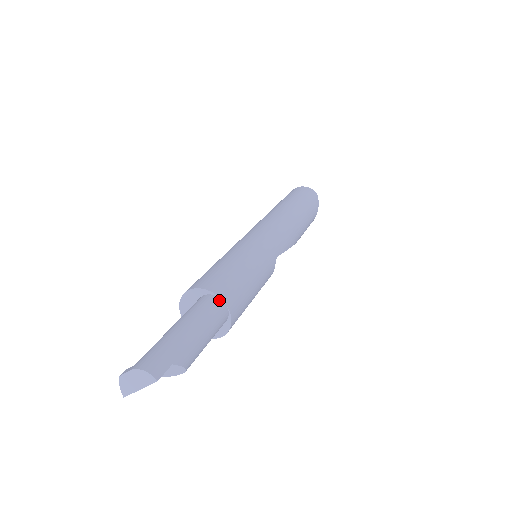
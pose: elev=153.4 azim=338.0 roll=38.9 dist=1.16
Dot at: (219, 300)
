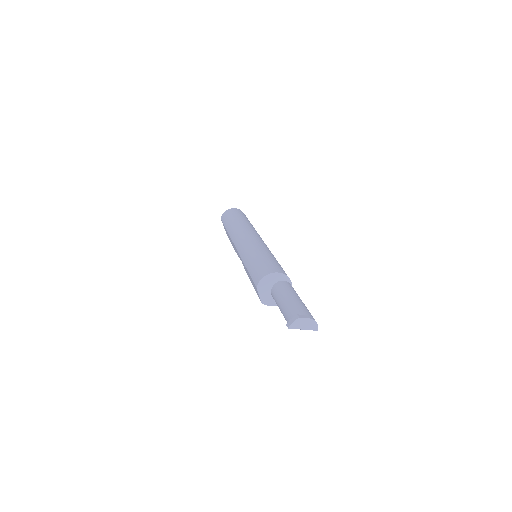
Dot at: occluded
